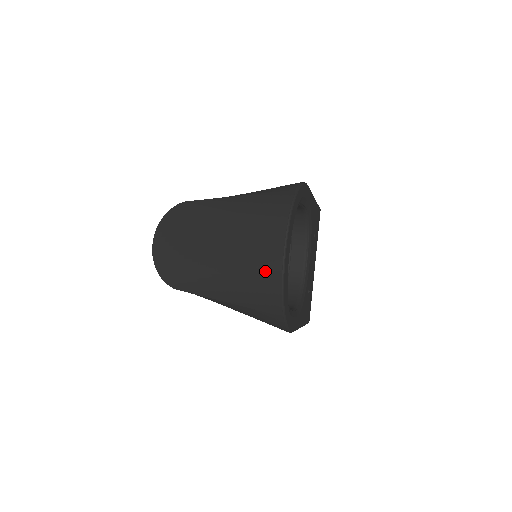
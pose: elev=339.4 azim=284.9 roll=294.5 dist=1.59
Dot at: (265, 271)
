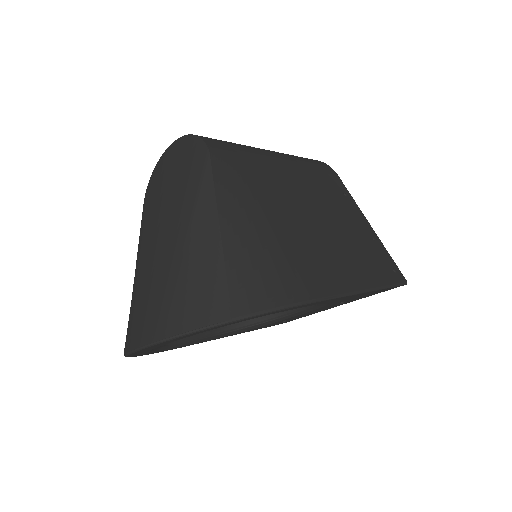
Dot at: (130, 327)
